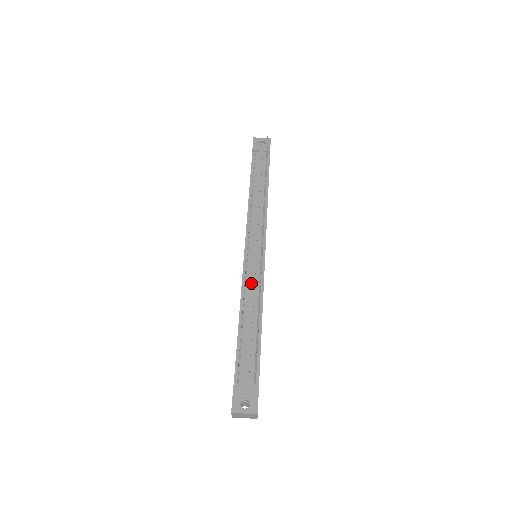
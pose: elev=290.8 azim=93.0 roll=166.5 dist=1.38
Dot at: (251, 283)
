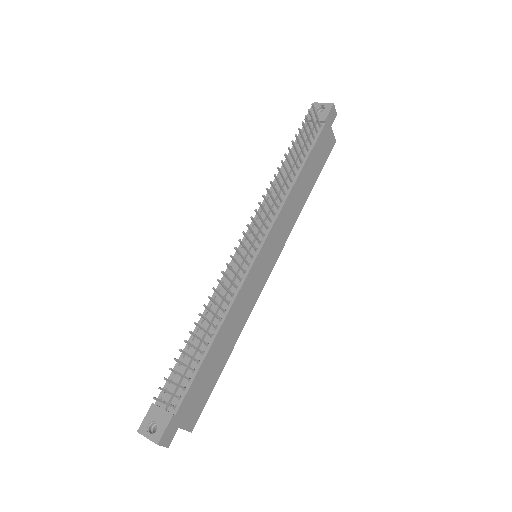
Dot at: (223, 290)
